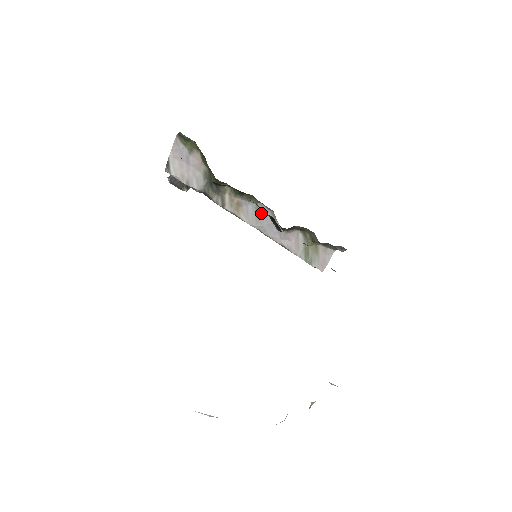
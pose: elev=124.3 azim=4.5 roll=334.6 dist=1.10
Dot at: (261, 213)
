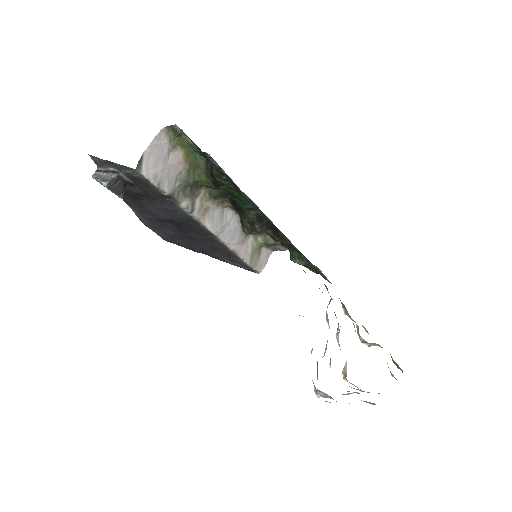
Dot at: (226, 218)
